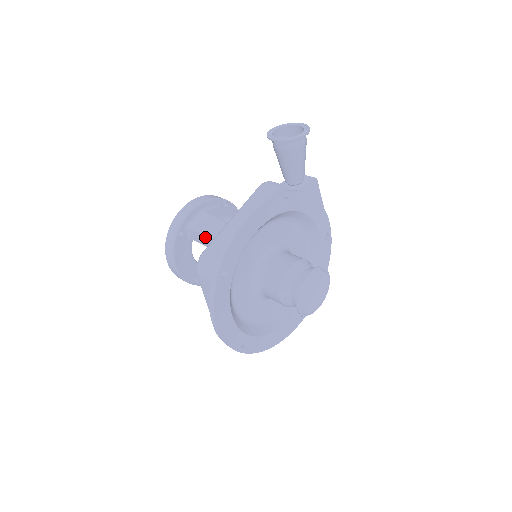
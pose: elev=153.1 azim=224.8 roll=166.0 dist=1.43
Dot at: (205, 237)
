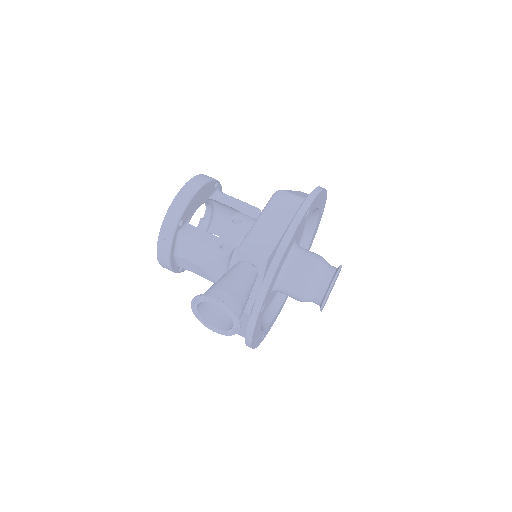
Dot at: occluded
